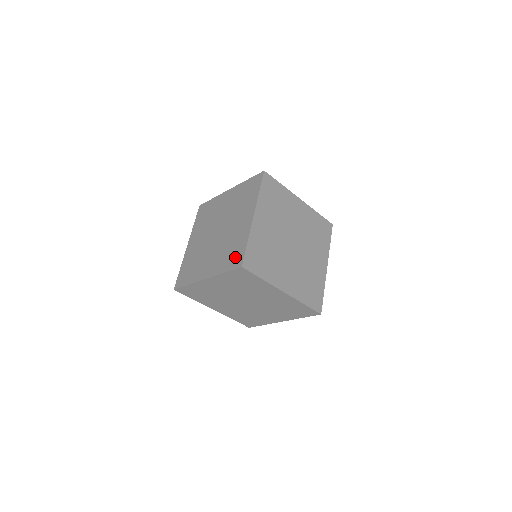
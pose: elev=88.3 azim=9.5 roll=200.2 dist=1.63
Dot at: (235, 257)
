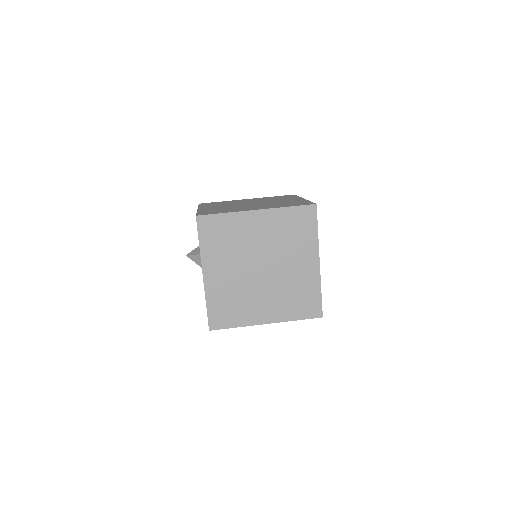
Dot at: (300, 203)
